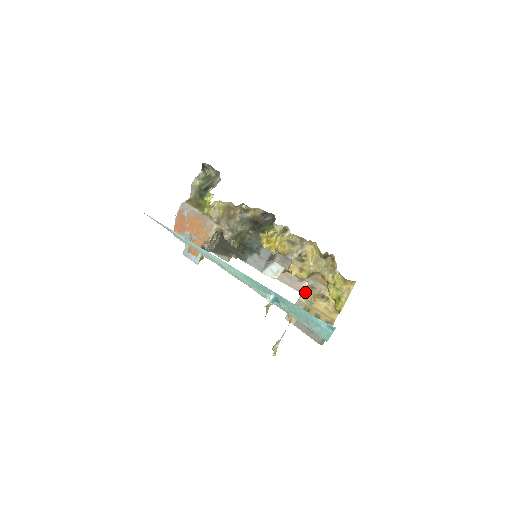
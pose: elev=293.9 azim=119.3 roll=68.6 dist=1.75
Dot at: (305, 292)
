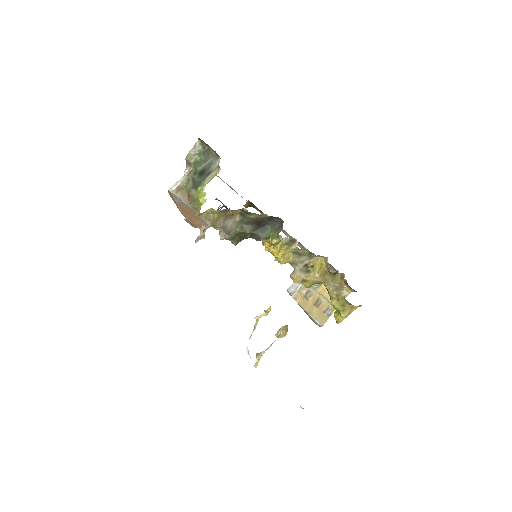
Dot at: occluded
